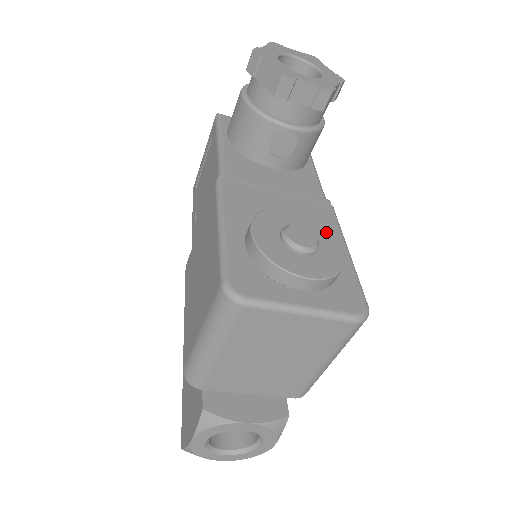
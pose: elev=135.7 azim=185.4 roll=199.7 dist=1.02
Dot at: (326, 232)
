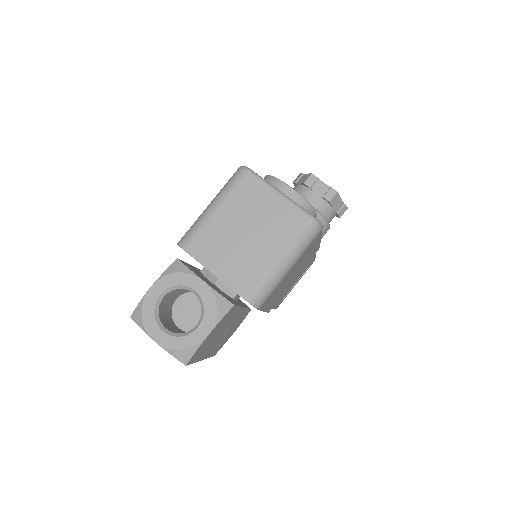
Dot at: occluded
